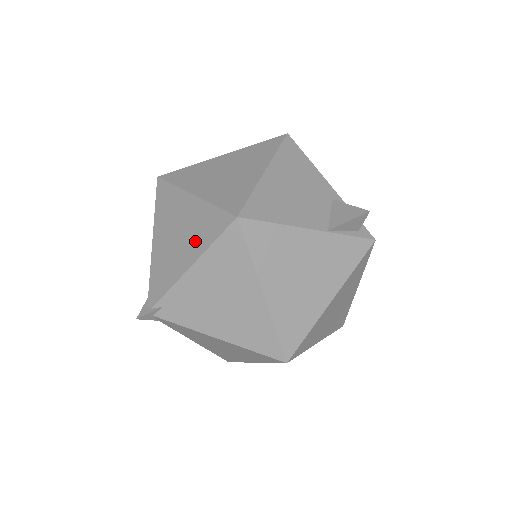
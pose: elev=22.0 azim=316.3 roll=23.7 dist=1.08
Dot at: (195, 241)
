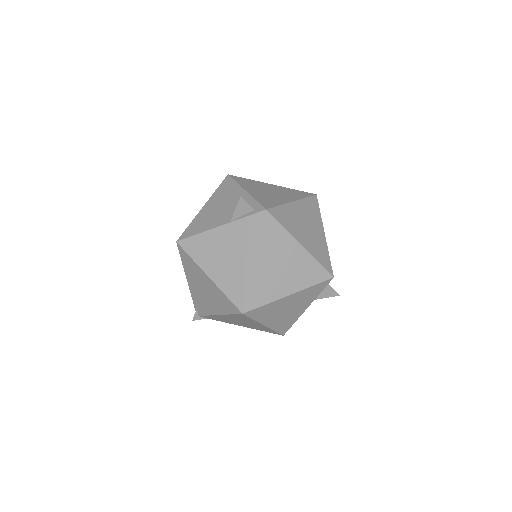
Dot at: occluded
